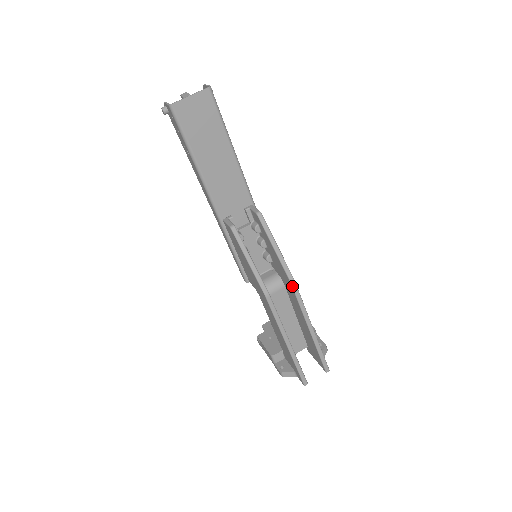
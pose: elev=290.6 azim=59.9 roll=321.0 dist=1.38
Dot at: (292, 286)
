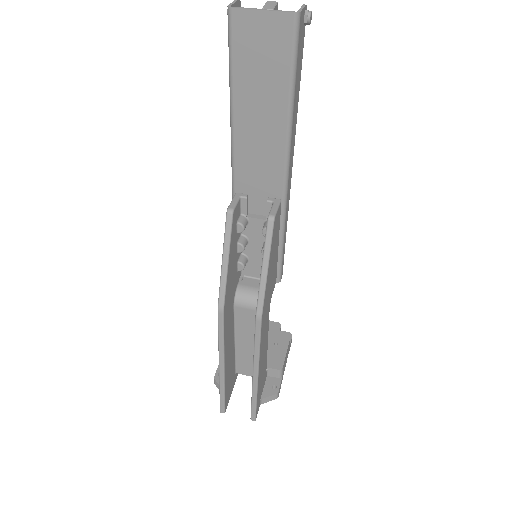
Dot at: (255, 322)
